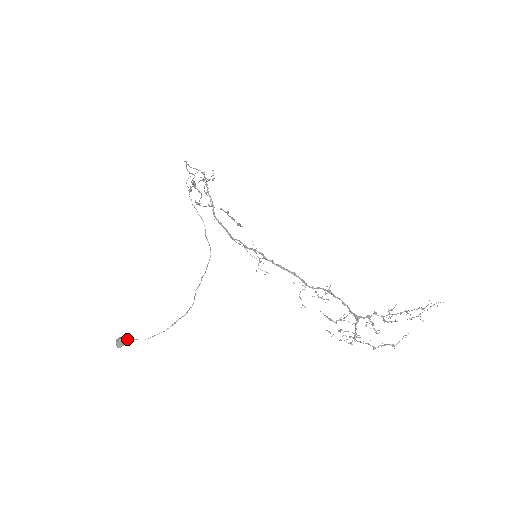
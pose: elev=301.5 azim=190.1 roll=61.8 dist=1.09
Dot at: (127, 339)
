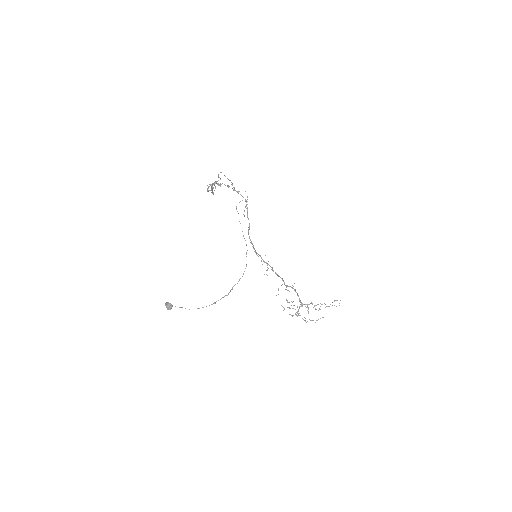
Dot at: occluded
